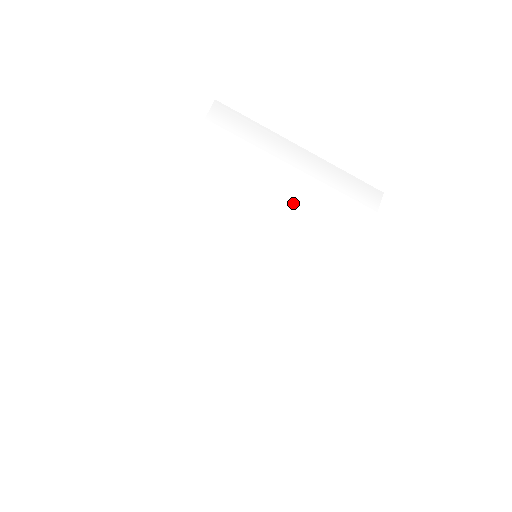
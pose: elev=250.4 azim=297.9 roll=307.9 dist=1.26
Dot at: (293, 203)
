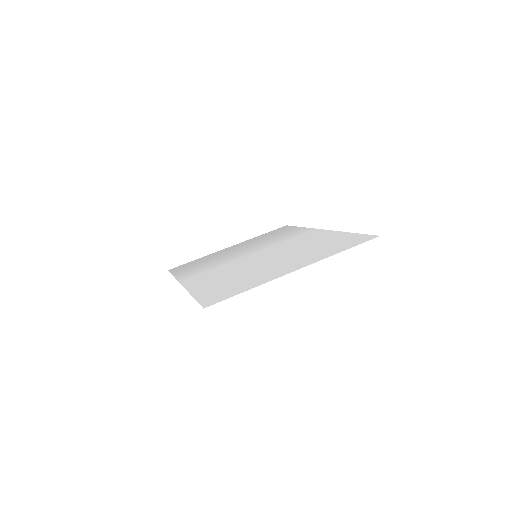
Dot at: occluded
